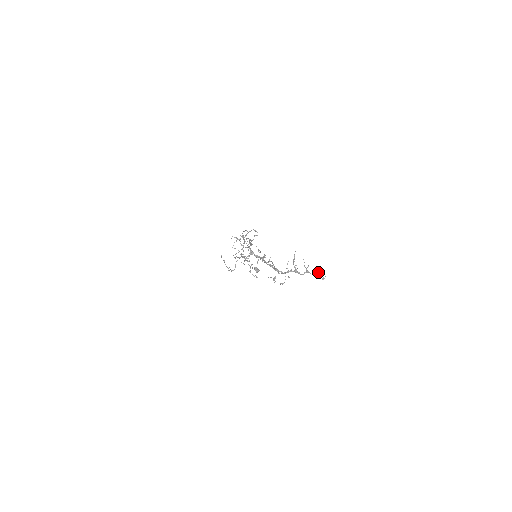
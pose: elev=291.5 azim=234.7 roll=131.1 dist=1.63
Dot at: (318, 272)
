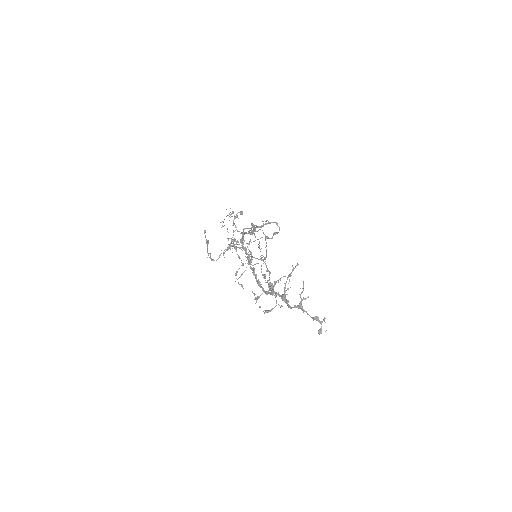
Dot at: occluded
